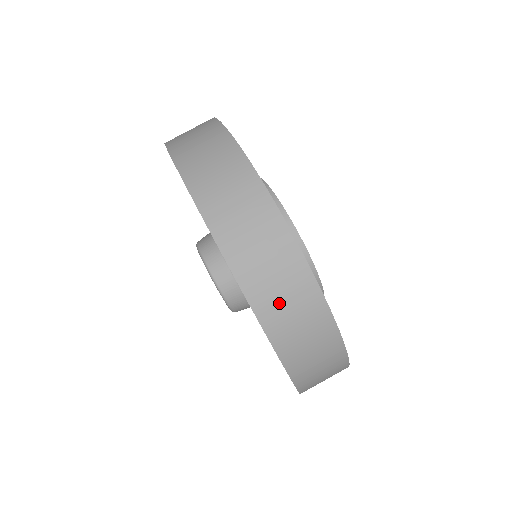
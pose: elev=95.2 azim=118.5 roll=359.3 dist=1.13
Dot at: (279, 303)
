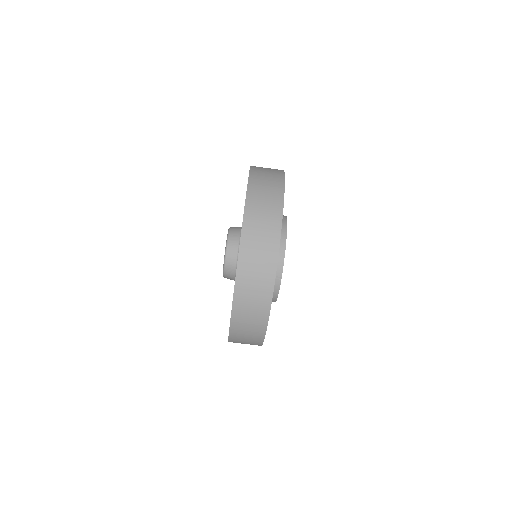
Dot at: (244, 326)
